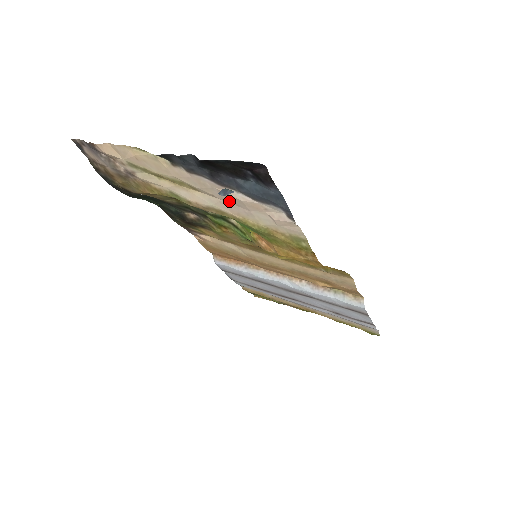
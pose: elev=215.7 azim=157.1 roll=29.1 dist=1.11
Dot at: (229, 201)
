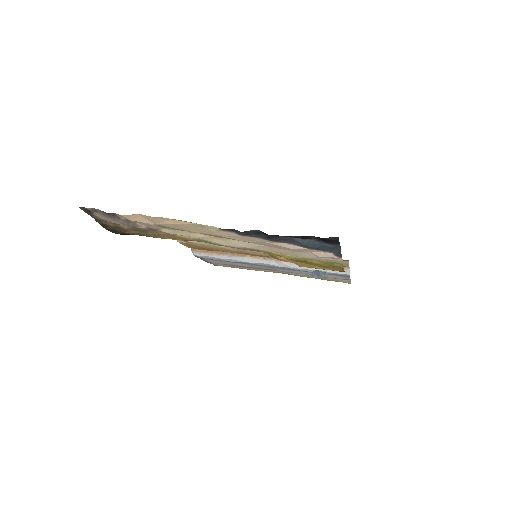
Dot at: (273, 247)
